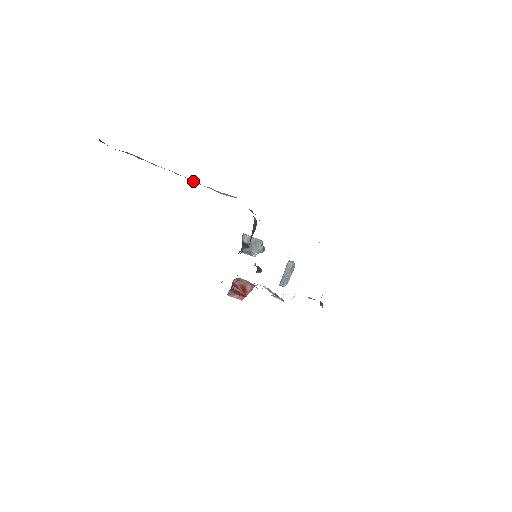
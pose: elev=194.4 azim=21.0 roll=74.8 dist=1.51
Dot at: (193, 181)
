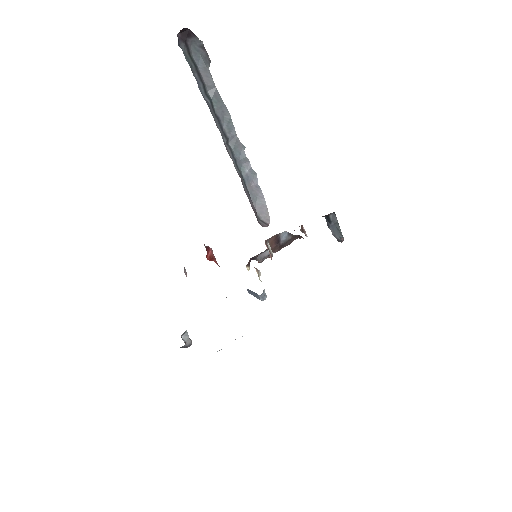
Dot at: (248, 162)
